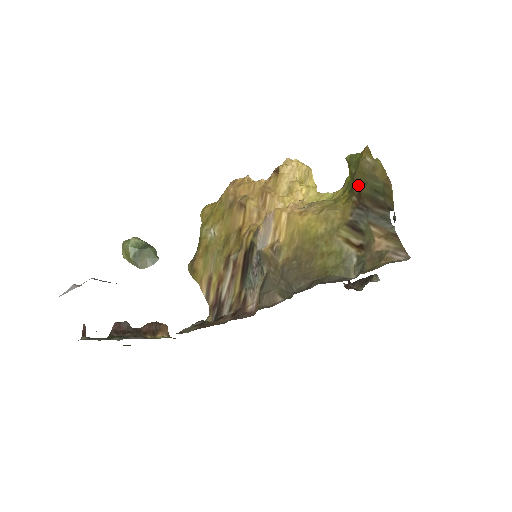
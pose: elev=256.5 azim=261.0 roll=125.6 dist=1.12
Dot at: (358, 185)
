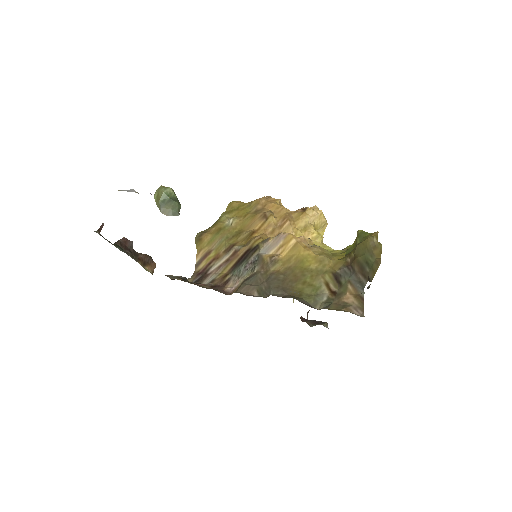
Dot at: (357, 252)
